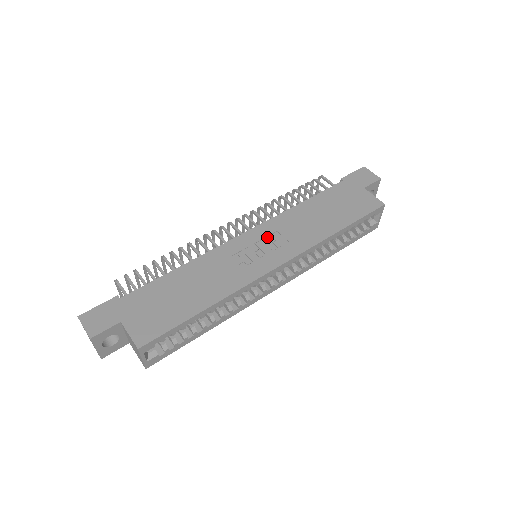
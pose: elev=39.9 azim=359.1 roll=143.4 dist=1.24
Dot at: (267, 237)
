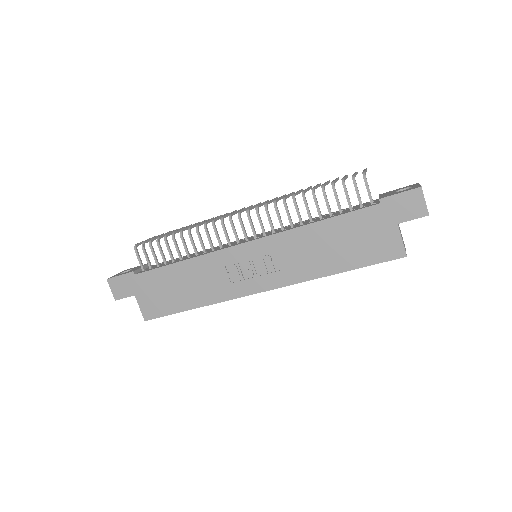
Dot at: (263, 256)
